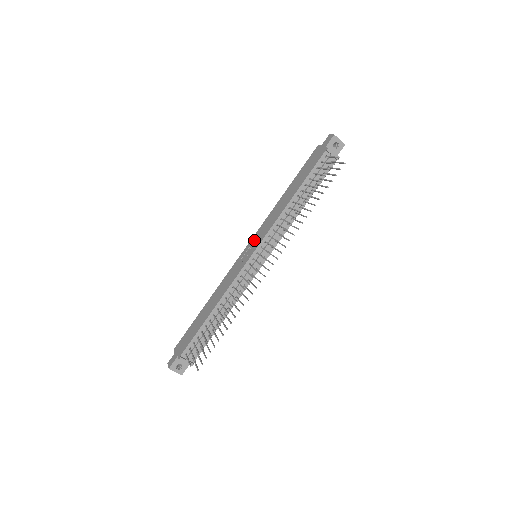
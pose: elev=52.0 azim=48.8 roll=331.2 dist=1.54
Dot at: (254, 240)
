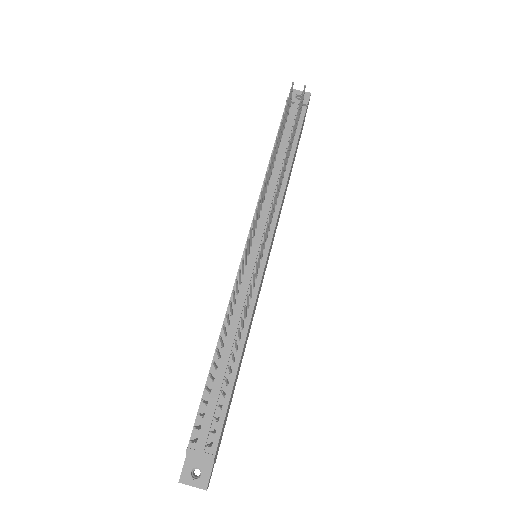
Dot at: occluded
